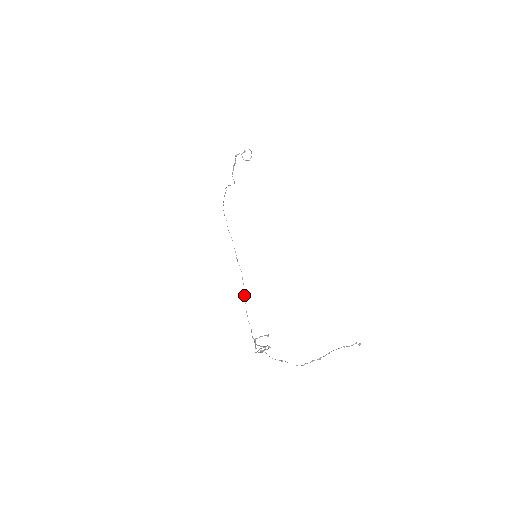
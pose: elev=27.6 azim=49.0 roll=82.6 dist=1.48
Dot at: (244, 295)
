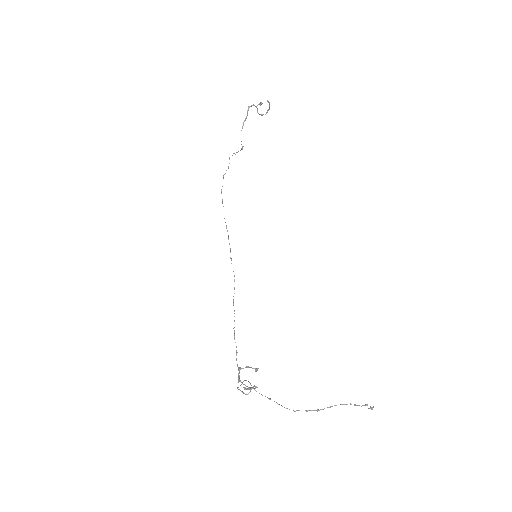
Dot at: occluded
